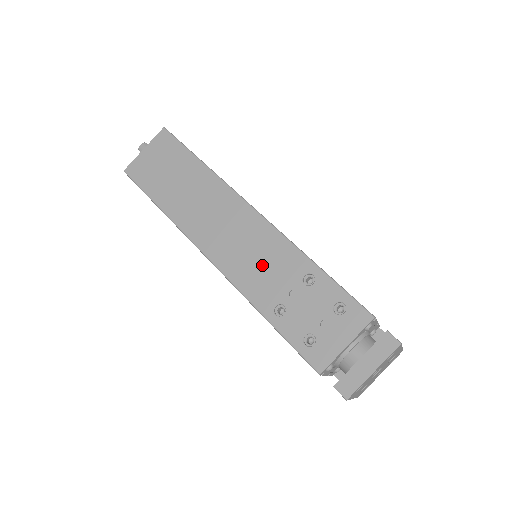
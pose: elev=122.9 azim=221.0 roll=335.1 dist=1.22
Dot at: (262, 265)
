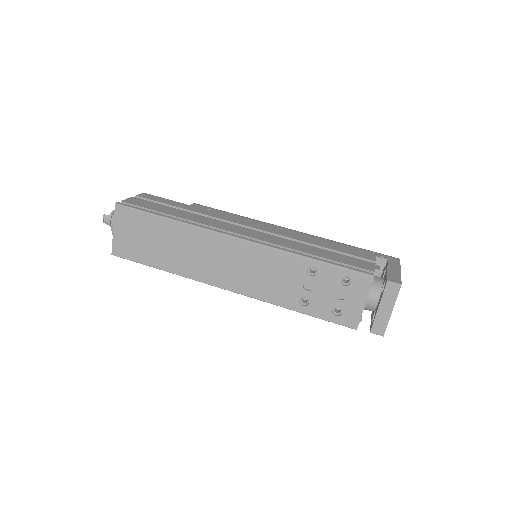
Dot at: (271, 277)
